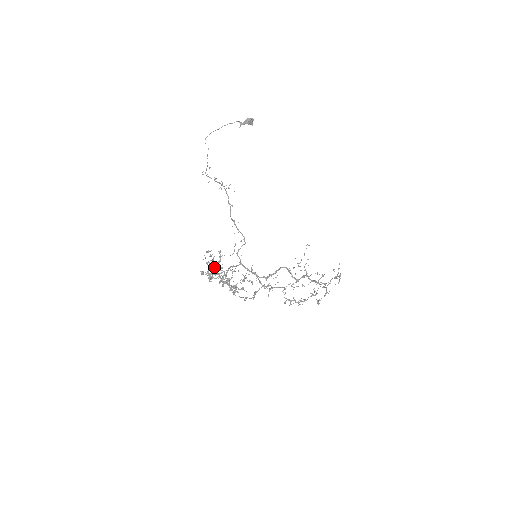
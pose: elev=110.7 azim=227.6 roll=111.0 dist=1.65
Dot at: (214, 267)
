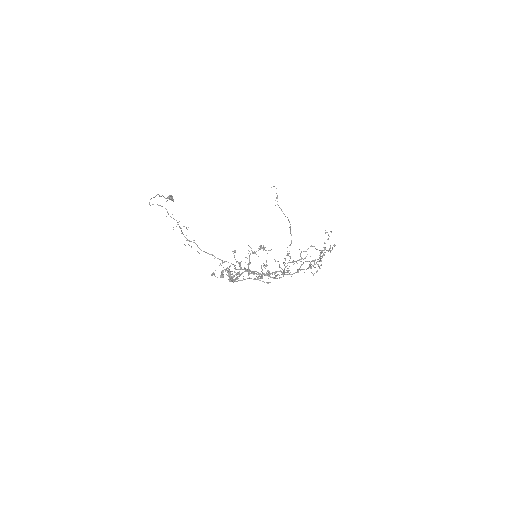
Dot at: (229, 279)
